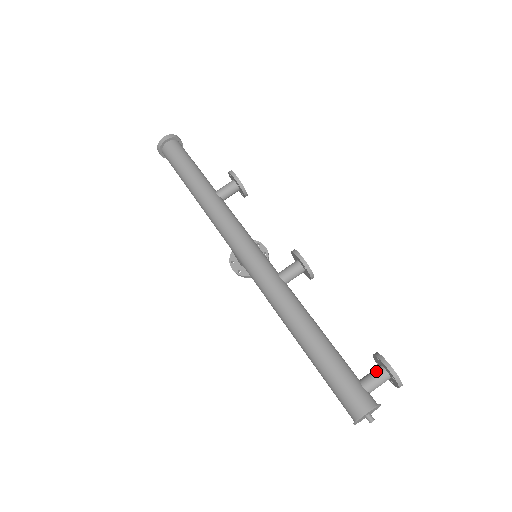
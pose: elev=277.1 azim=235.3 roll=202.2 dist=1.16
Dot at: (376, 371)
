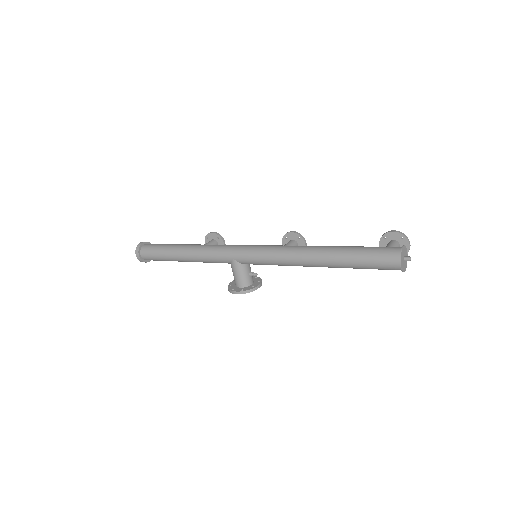
Dot at: (388, 243)
